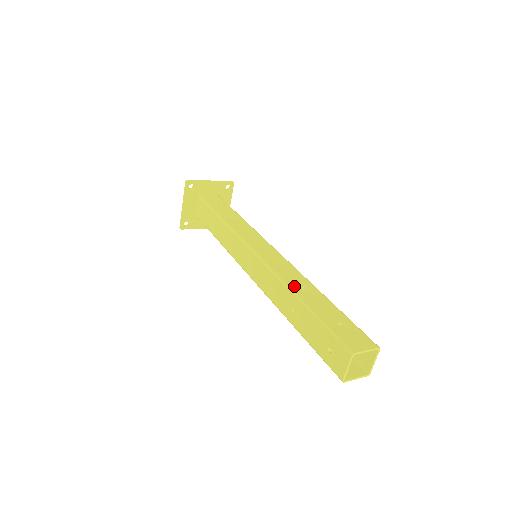
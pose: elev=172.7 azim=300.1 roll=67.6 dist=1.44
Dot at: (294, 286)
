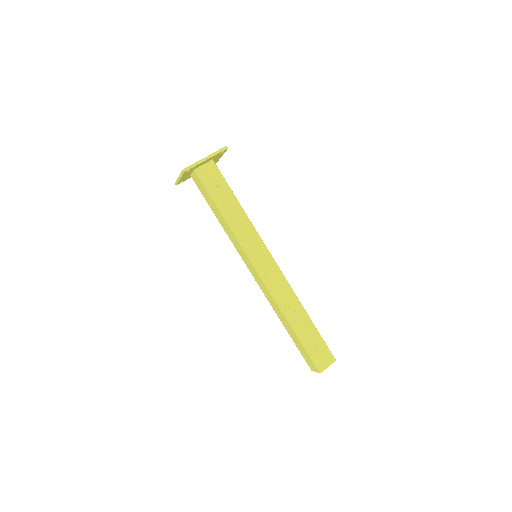
Dot at: (288, 312)
